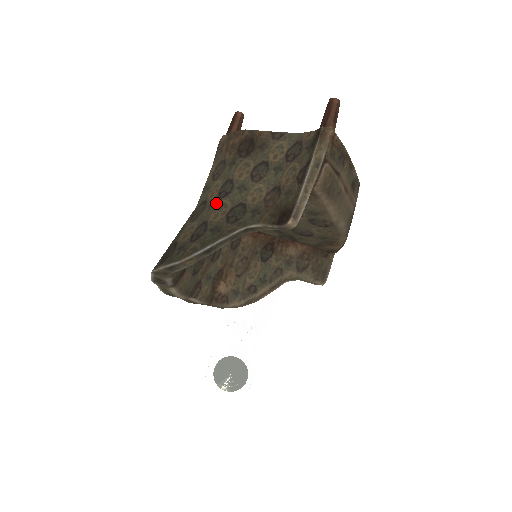
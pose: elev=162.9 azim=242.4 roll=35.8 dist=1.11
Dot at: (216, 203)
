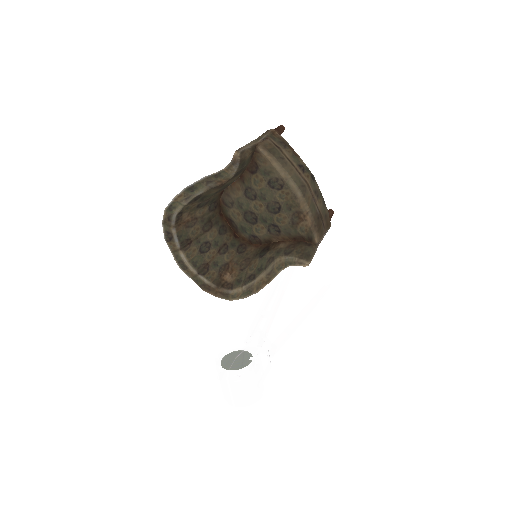
Dot at: occluded
